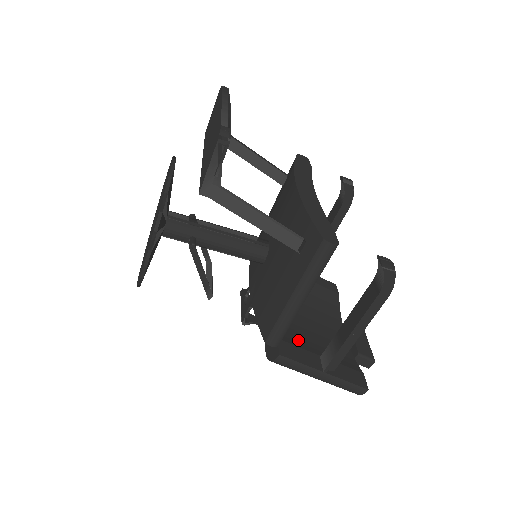
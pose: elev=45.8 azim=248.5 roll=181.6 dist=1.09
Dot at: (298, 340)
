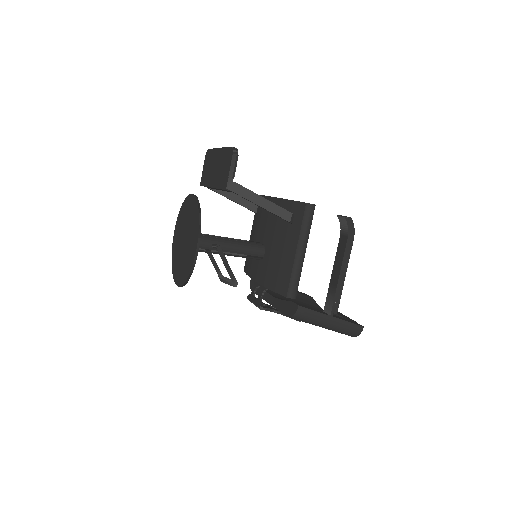
Dot at: occluded
